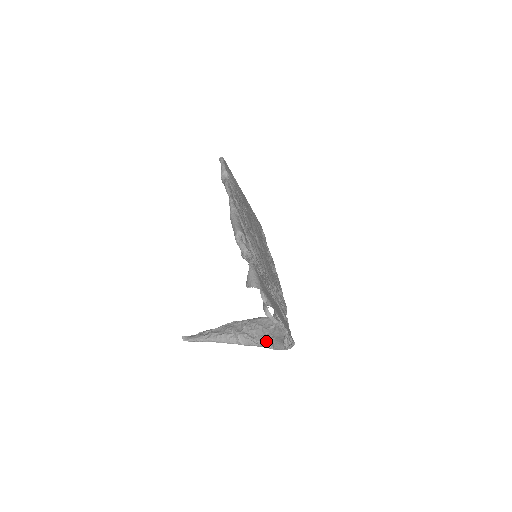
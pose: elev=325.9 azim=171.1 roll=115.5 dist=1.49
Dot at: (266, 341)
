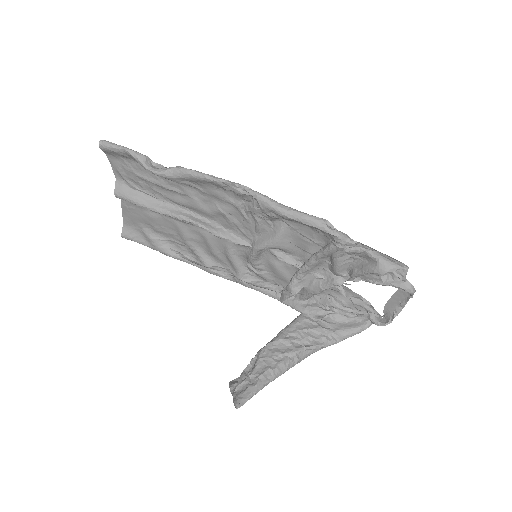
Dot at: (329, 339)
